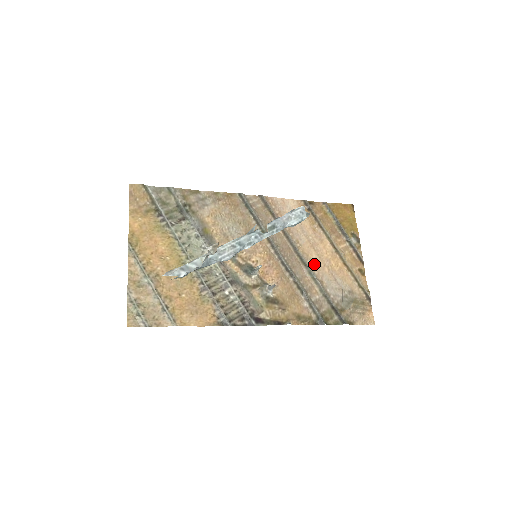
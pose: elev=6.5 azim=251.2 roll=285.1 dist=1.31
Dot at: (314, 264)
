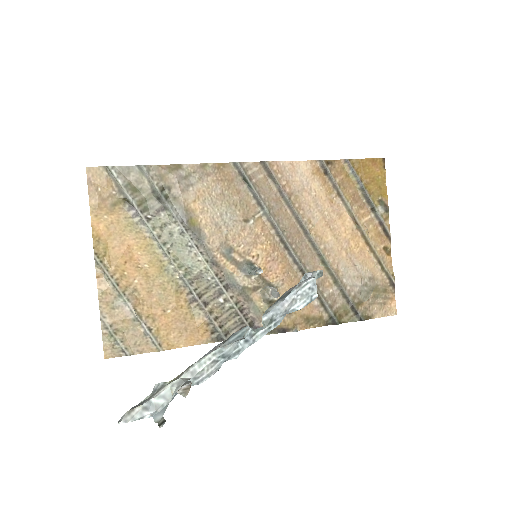
Dot at: (329, 249)
